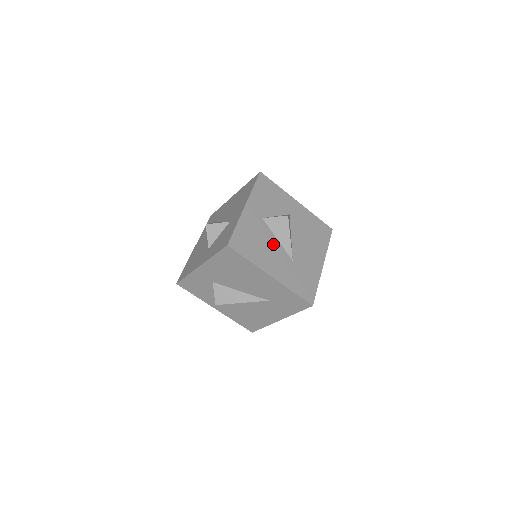
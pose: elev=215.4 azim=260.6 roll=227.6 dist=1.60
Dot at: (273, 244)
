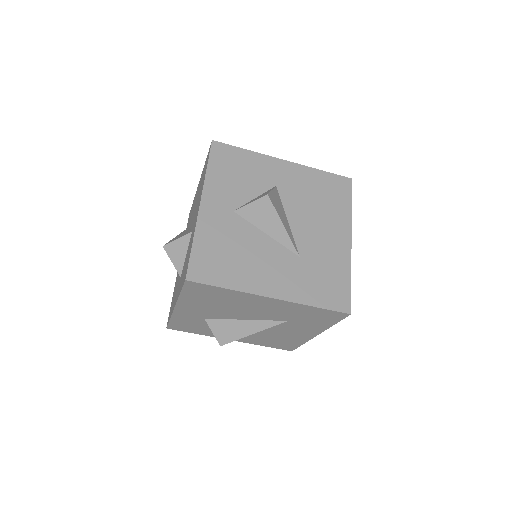
Dot at: (261, 244)
